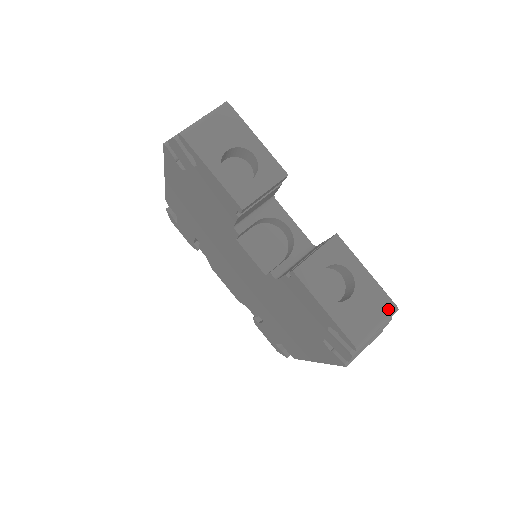
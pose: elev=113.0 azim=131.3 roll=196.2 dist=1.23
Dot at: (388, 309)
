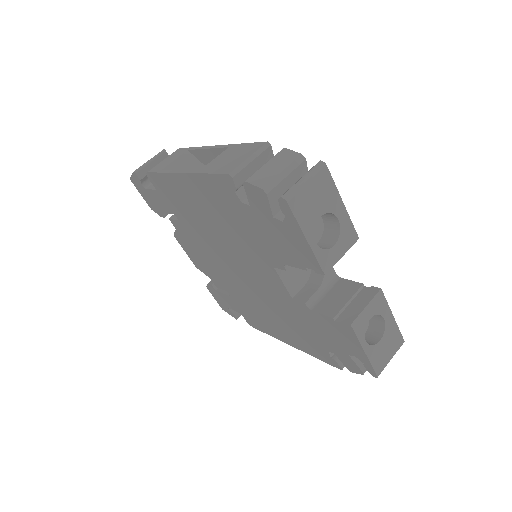
Dot at: (399, 344)
